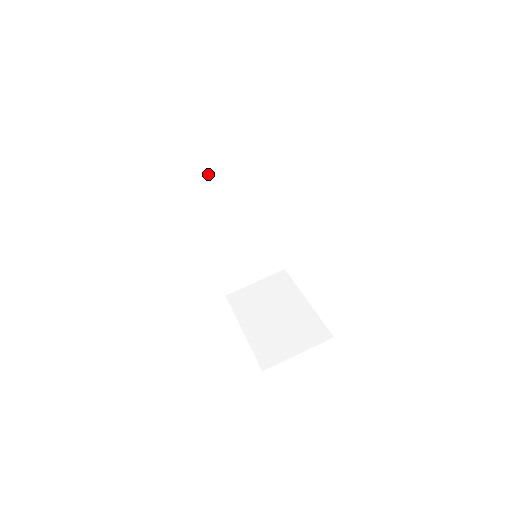
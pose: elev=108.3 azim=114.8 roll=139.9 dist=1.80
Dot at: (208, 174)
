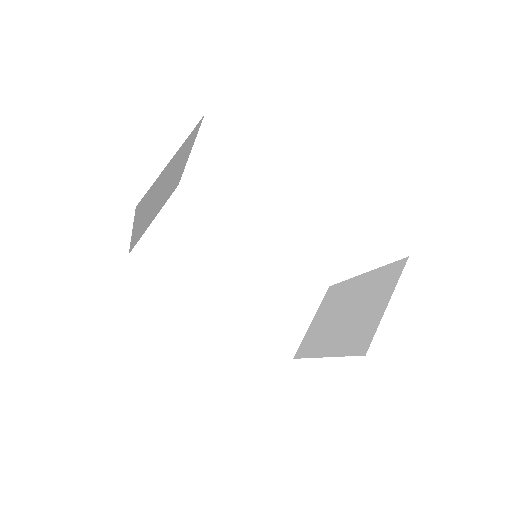
Dot at: (164, 238)
